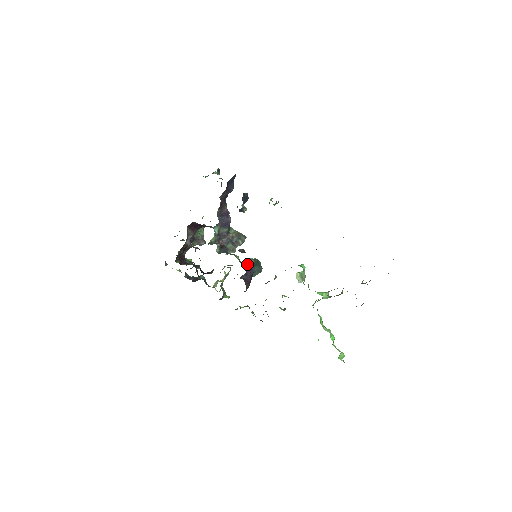
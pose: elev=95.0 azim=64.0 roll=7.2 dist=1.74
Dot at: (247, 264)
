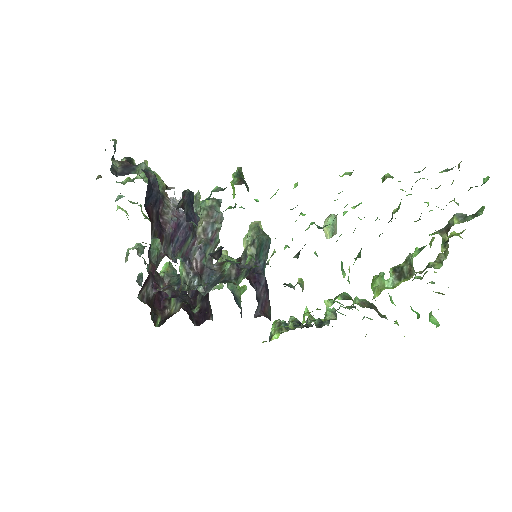
Dot at: (249, 267)
